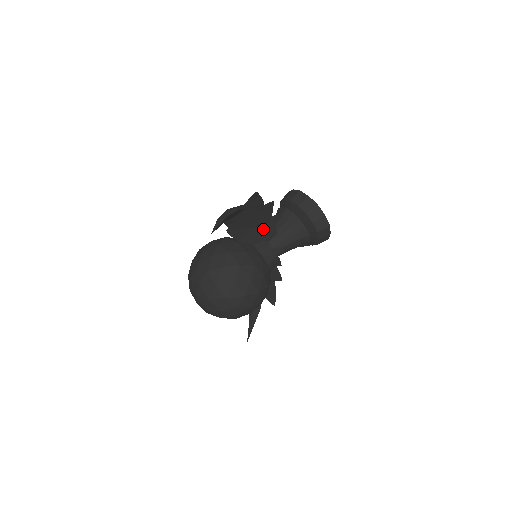
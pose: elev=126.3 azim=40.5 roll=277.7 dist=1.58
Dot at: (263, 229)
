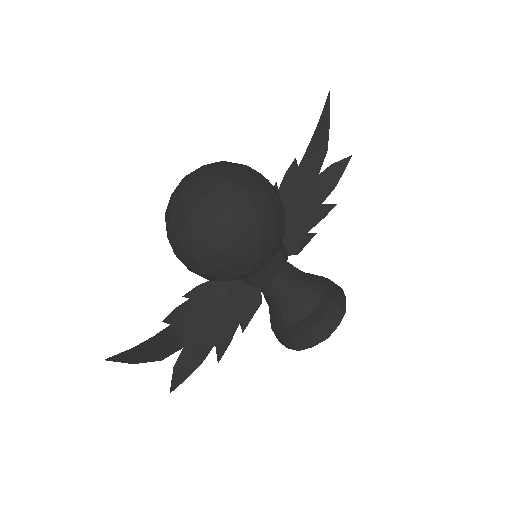
Dot at: (294, 232)
